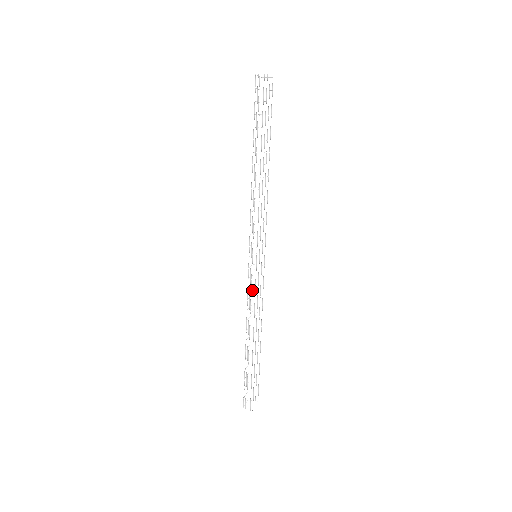
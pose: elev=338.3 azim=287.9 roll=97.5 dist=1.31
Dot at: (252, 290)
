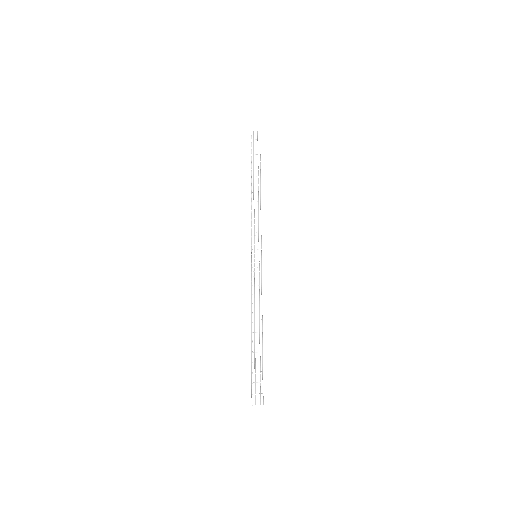
Dot at: occluded
